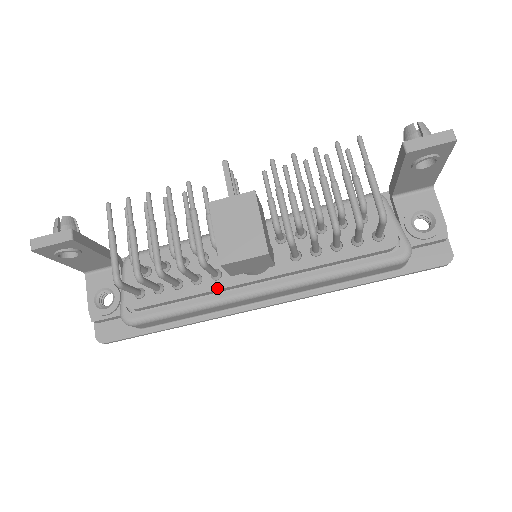
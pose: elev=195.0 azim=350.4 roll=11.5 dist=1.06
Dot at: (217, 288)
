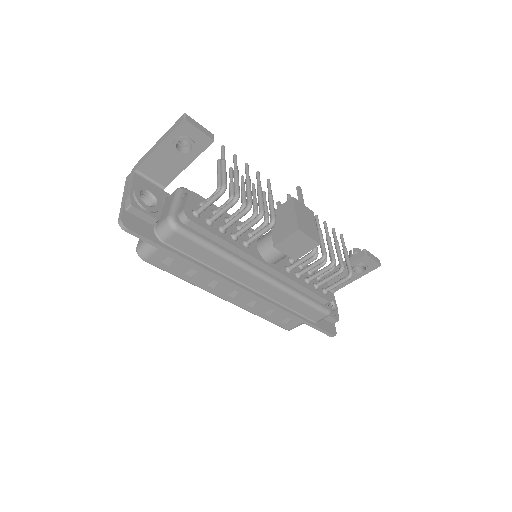
Dot at: (246, 251)
